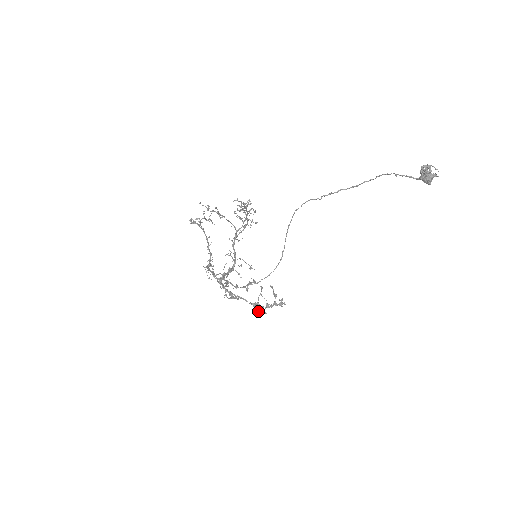
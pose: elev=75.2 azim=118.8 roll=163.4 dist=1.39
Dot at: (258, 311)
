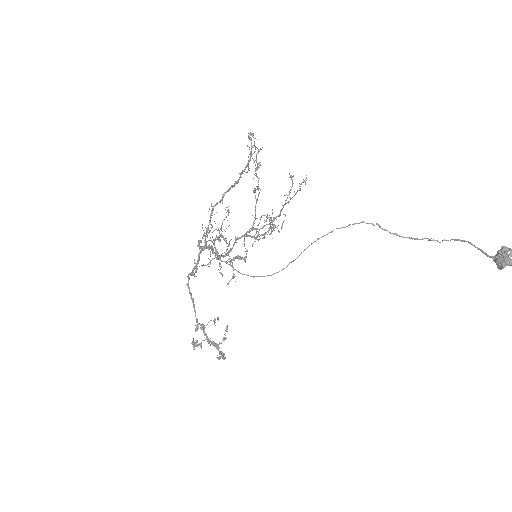
Dot at: (192, 343)
